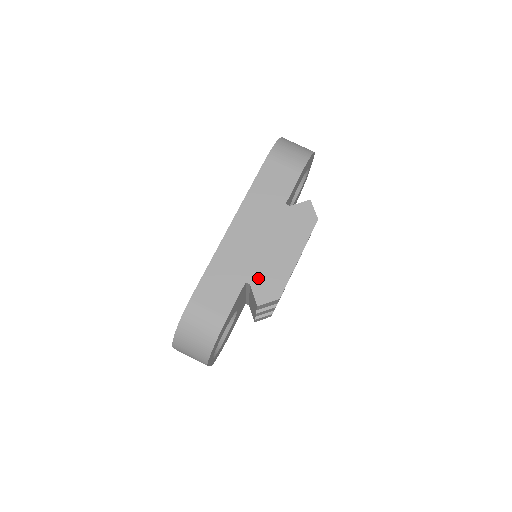
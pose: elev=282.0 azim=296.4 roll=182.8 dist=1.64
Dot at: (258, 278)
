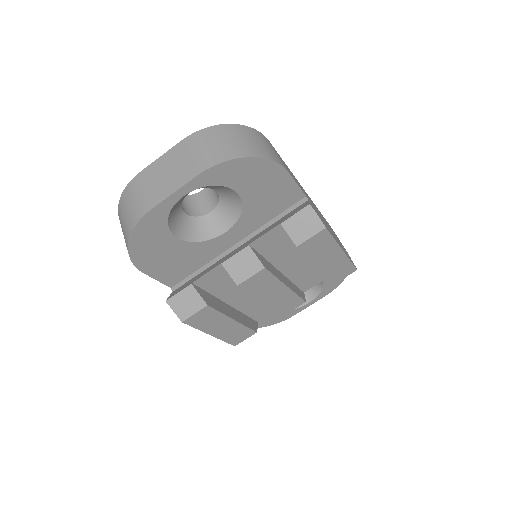
Dot at: occluded
